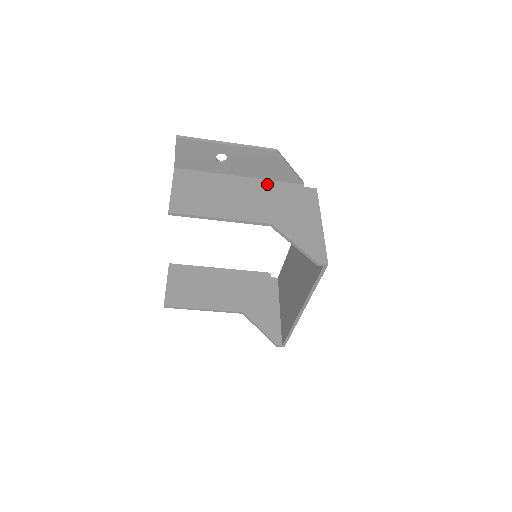
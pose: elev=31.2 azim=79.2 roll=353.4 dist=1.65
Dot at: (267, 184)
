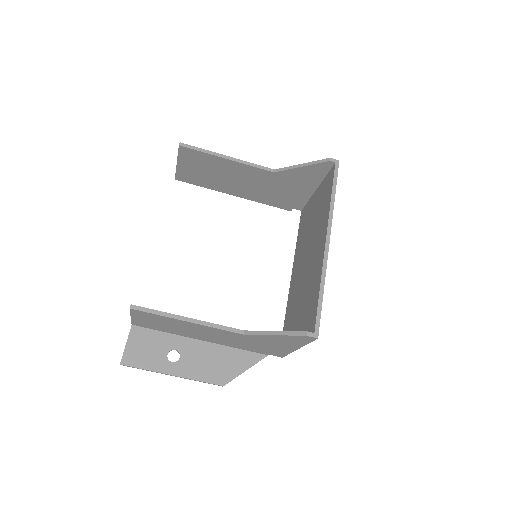
Dot at: occluded
